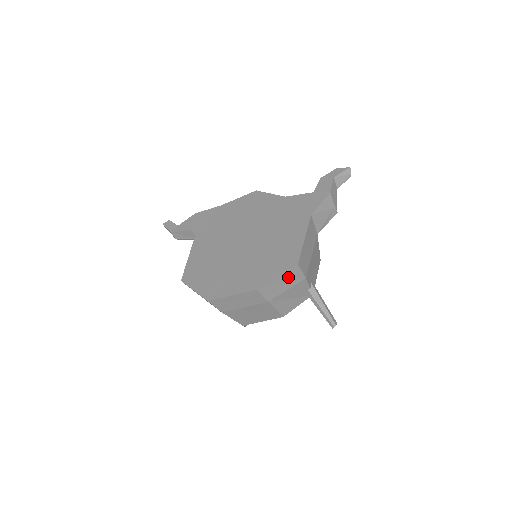
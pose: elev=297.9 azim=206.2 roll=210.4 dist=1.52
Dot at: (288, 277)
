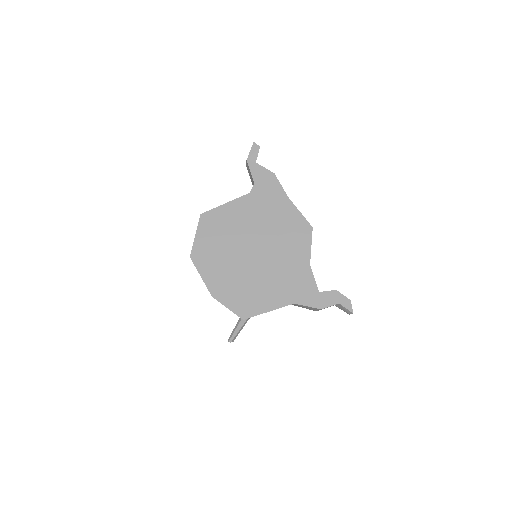
Dot at: occluded
